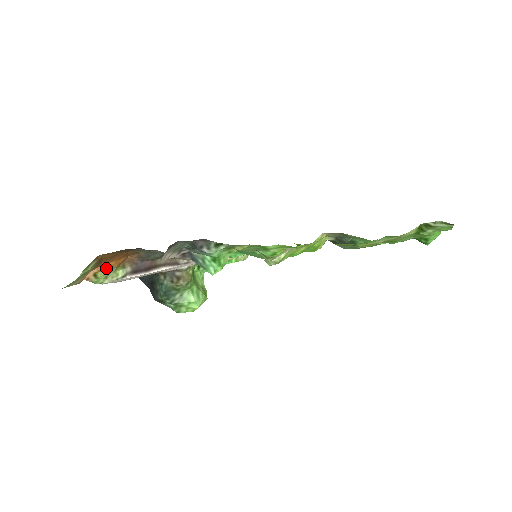
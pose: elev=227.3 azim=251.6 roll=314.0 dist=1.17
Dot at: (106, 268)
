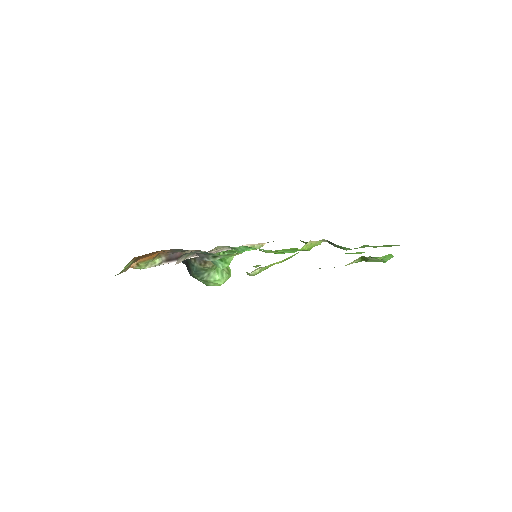
Dot at: (145, 260)
